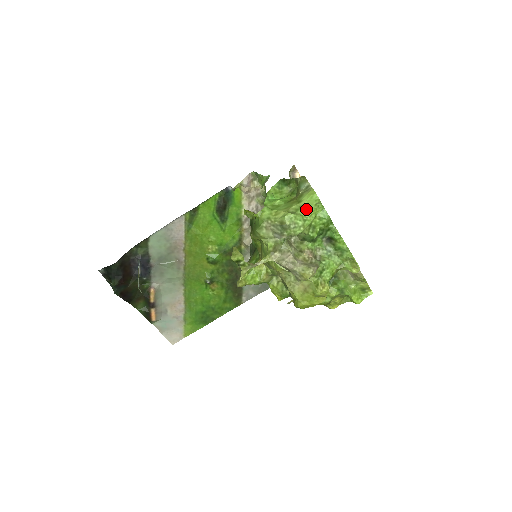
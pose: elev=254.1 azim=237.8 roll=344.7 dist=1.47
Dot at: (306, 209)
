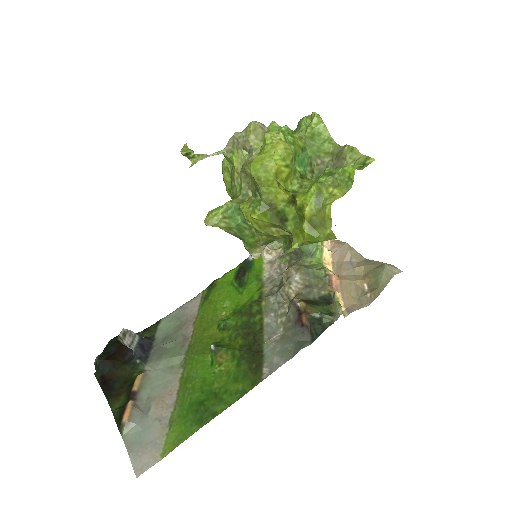
Dot at: occluded
